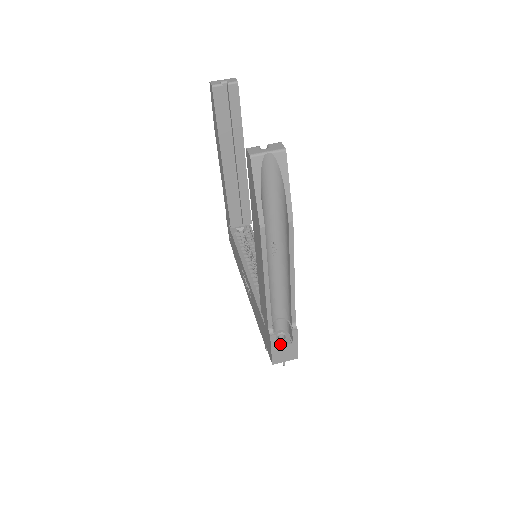
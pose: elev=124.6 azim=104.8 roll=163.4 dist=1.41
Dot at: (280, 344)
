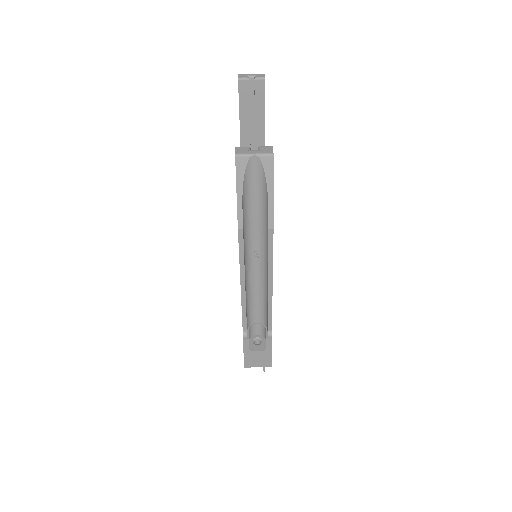
Dot at: (254, 349)
